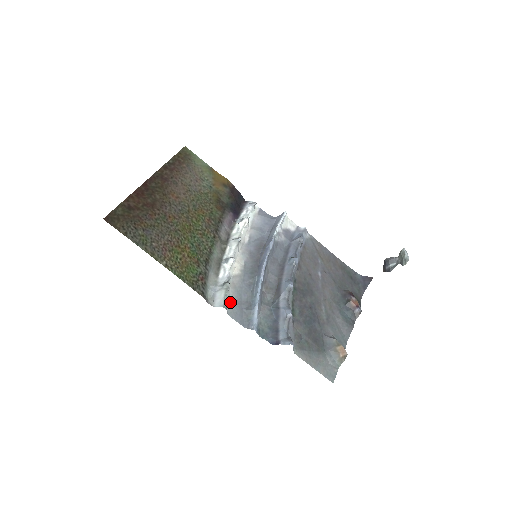
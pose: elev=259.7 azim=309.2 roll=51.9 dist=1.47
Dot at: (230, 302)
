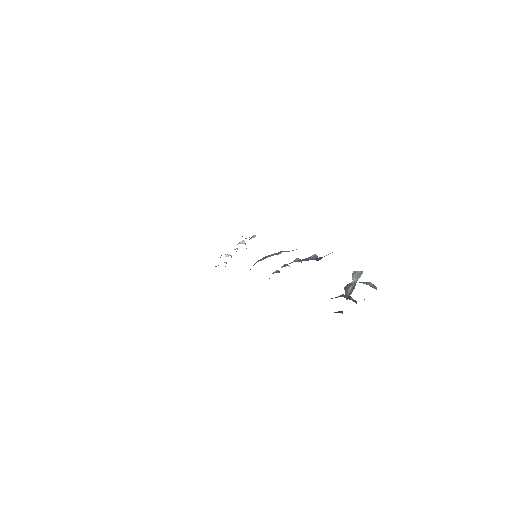
Dot at: occluded
